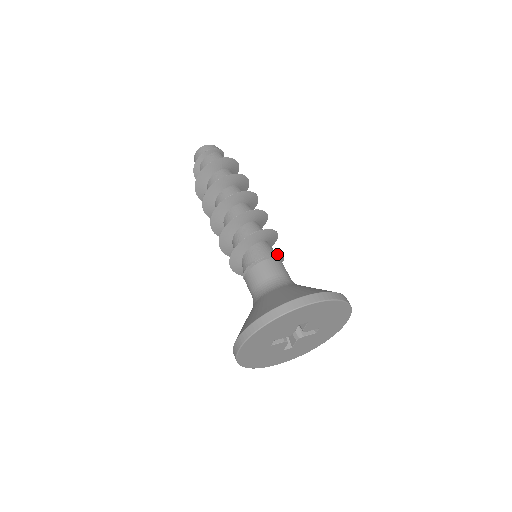
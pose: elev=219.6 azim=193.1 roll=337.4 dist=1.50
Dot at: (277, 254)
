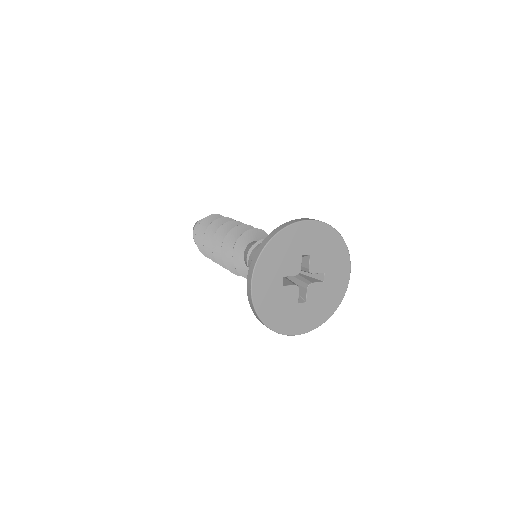
Dot at: occluded
